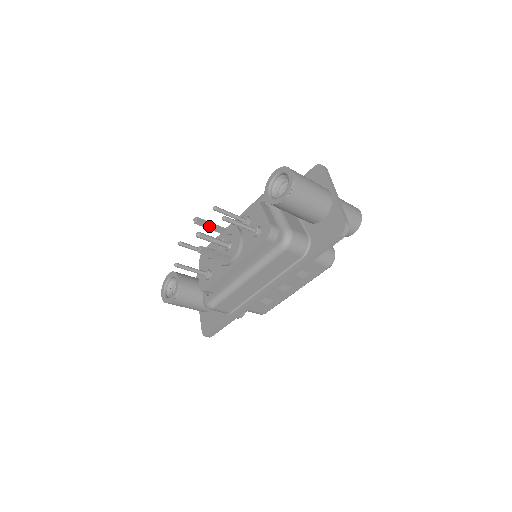
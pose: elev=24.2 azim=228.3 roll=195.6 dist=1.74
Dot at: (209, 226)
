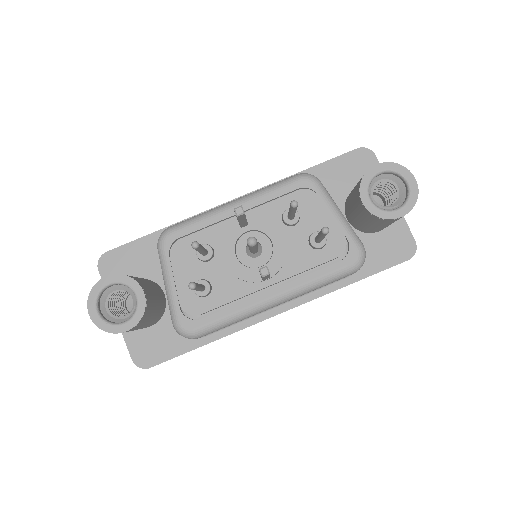
Dot at: (244, 219)
